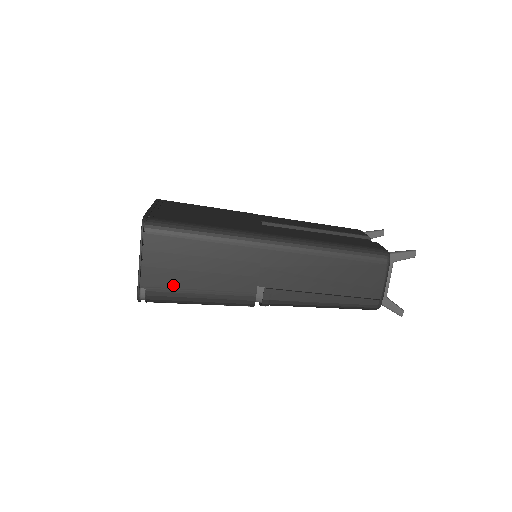
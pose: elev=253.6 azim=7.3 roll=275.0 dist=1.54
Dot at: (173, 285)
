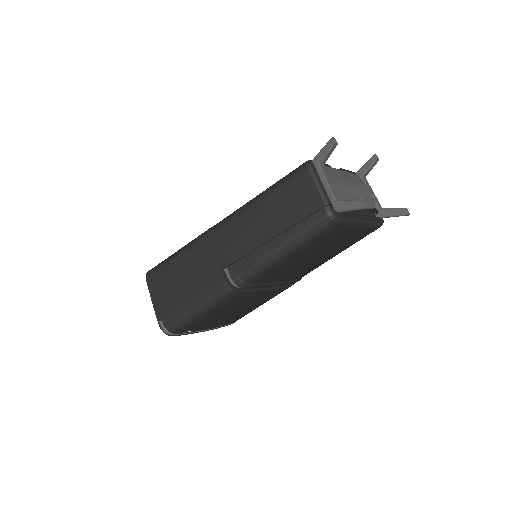
Dot at: (174, 306)
